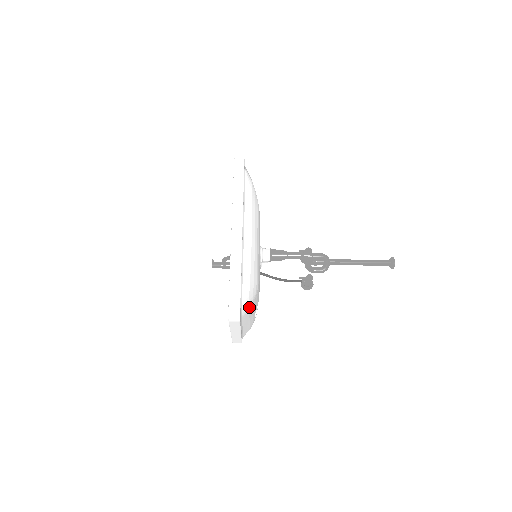
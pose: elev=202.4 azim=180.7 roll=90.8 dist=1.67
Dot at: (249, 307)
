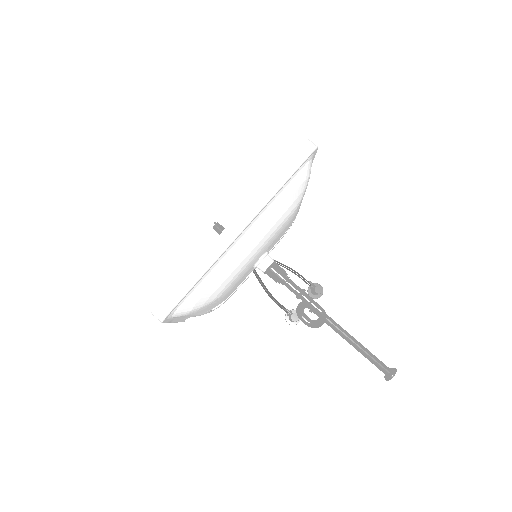
Dot at: (190, 312)
